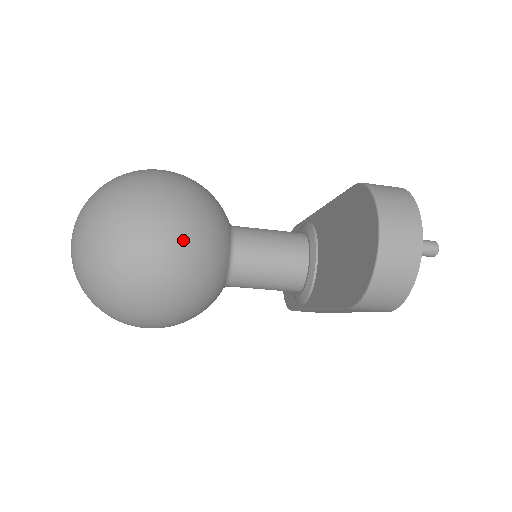
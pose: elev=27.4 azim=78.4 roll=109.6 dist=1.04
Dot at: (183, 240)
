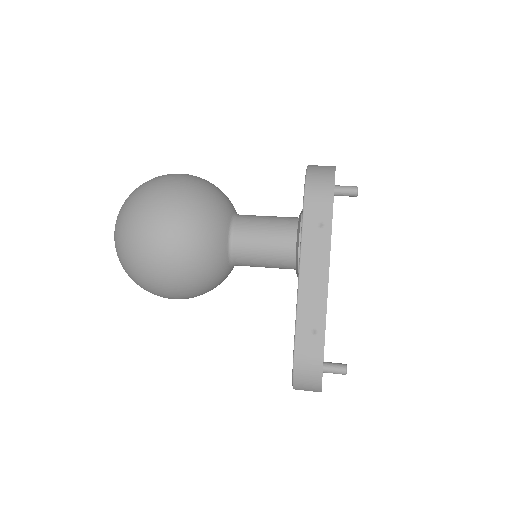
Dot at: occluded
